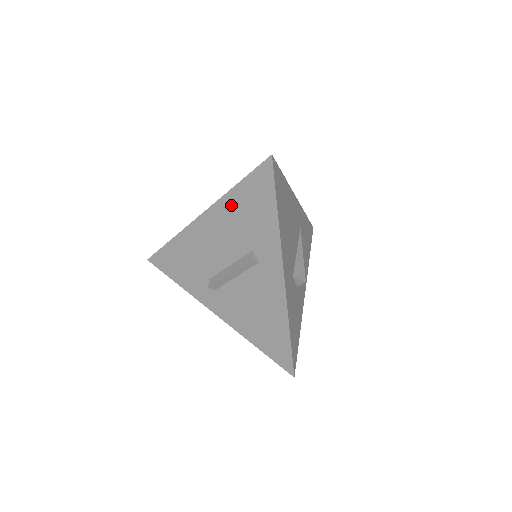
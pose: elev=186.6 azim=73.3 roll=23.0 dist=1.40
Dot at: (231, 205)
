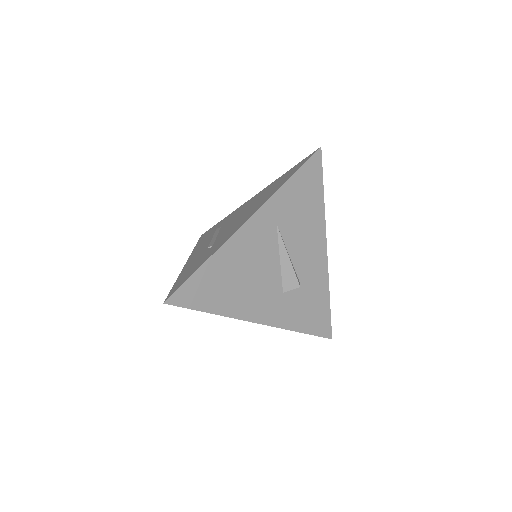
Dot at: occluded
